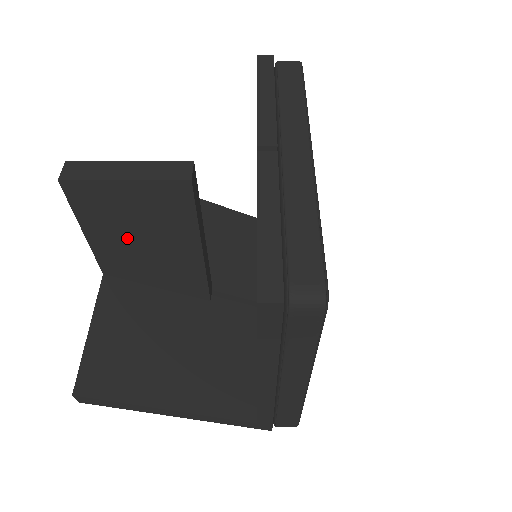
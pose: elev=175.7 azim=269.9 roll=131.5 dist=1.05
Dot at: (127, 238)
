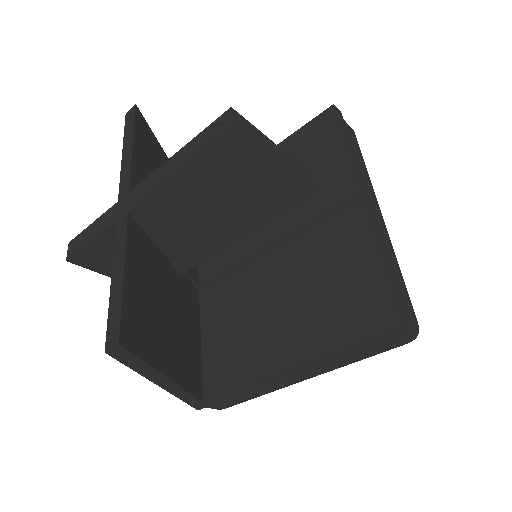
Dot at: (204, 198)
